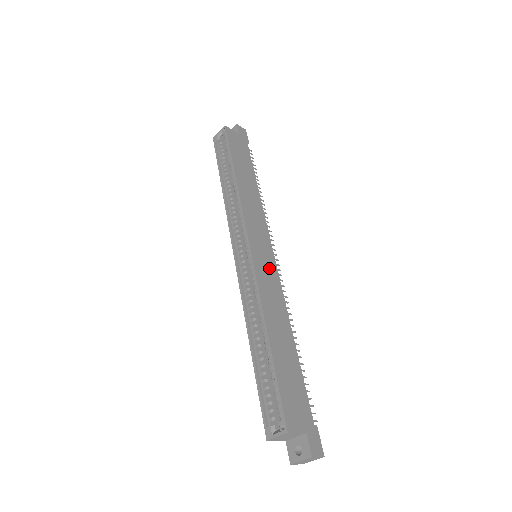
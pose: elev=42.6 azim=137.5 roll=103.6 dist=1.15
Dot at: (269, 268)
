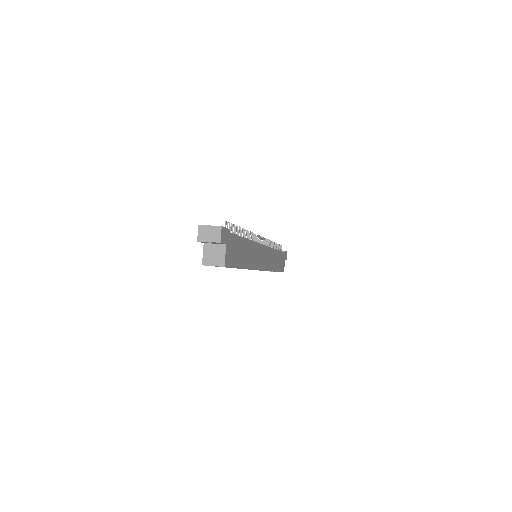
Dot at: (267, 255)
